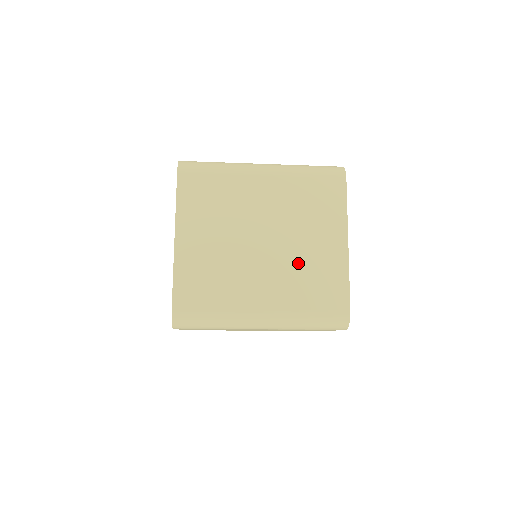
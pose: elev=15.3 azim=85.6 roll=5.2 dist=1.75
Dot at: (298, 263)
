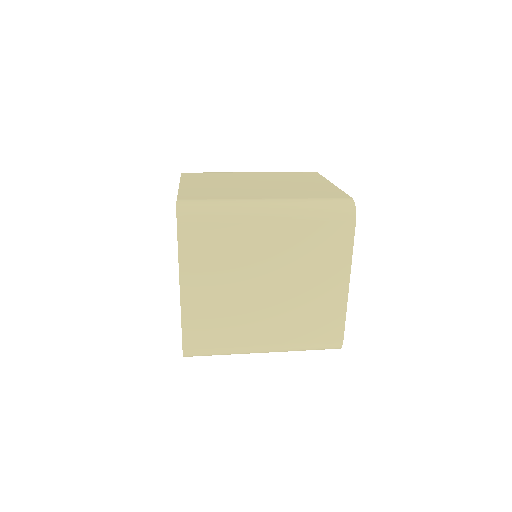
Dot at: (300, 305)
